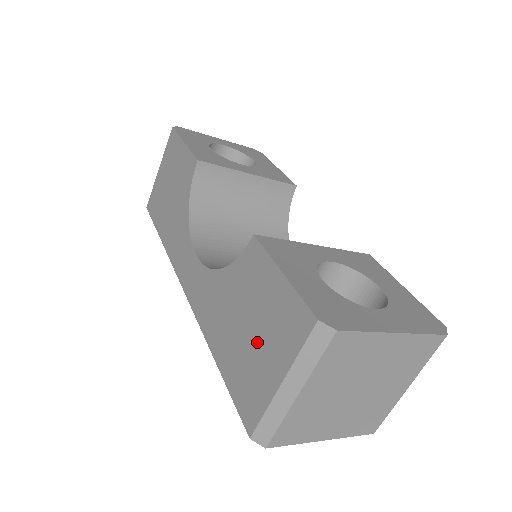
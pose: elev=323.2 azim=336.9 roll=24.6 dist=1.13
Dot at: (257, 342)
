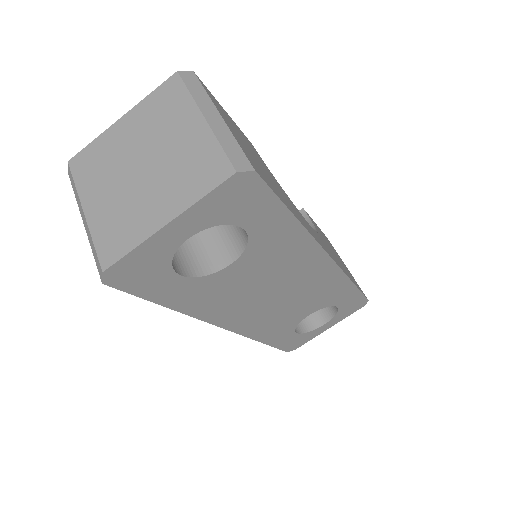
Dot at: occluded
